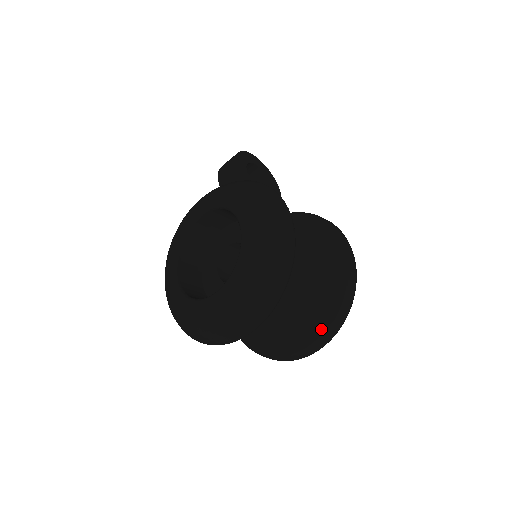
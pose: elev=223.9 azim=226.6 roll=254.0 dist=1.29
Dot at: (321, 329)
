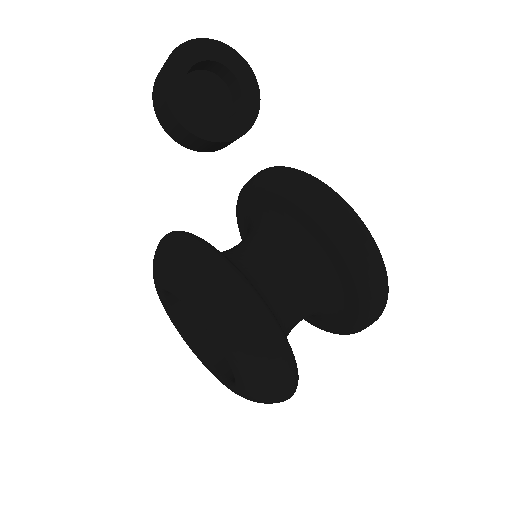
Dot at: (356, 331)
